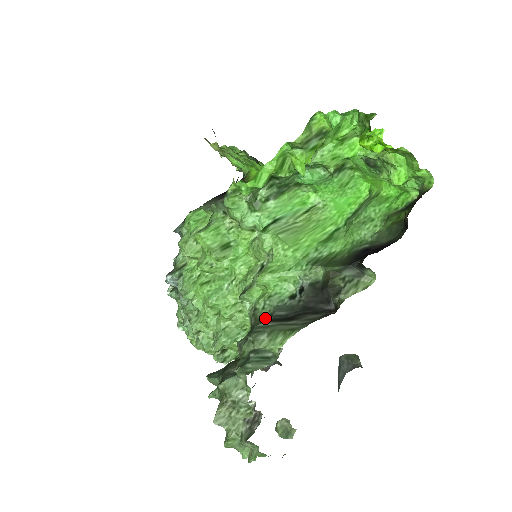
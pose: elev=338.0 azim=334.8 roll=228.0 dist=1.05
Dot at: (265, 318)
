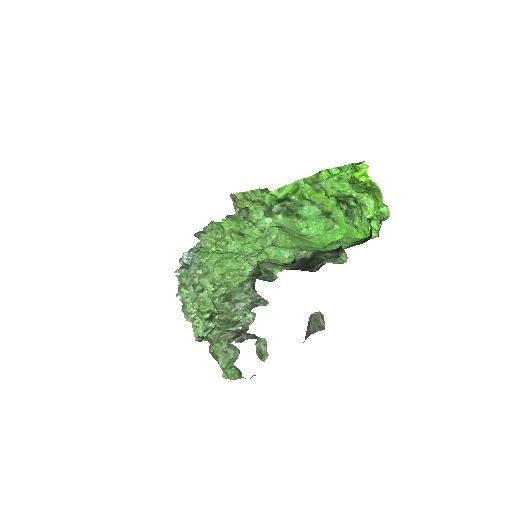
Dot at: occluded
